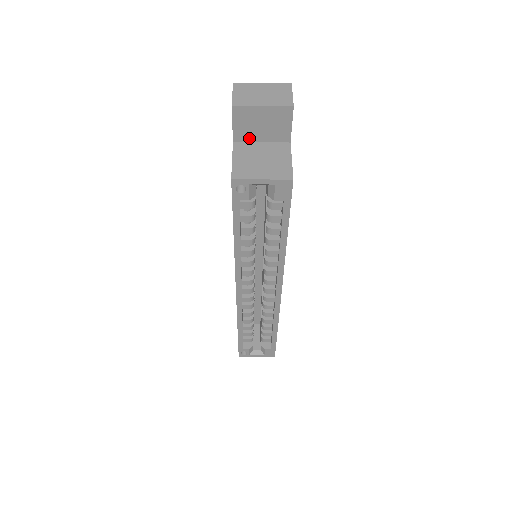
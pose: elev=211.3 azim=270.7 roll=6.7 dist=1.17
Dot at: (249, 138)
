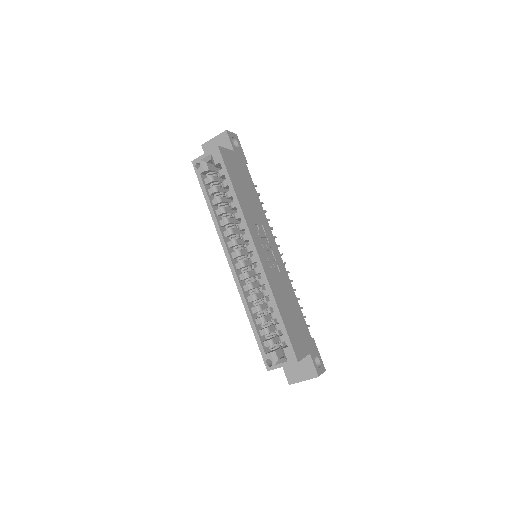
Dot at: occluded
